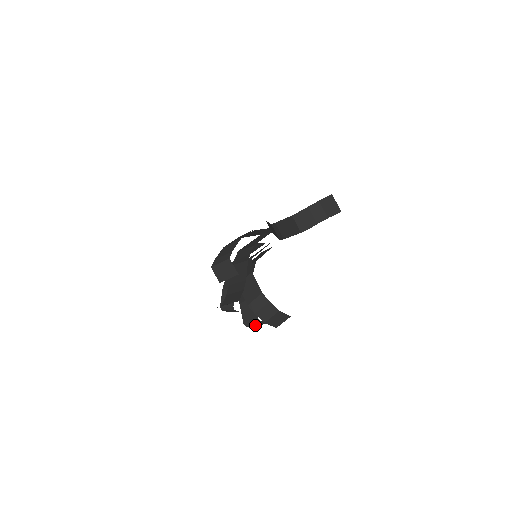
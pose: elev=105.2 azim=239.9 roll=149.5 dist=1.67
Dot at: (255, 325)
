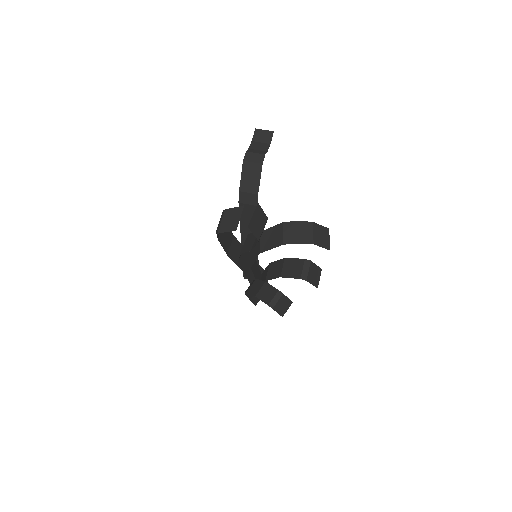
Dot at: (313, 278)
